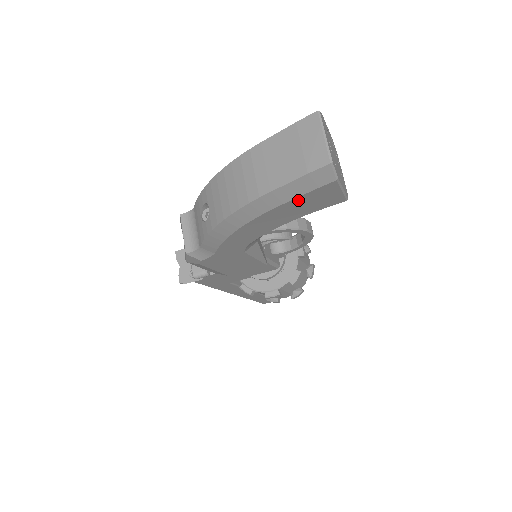
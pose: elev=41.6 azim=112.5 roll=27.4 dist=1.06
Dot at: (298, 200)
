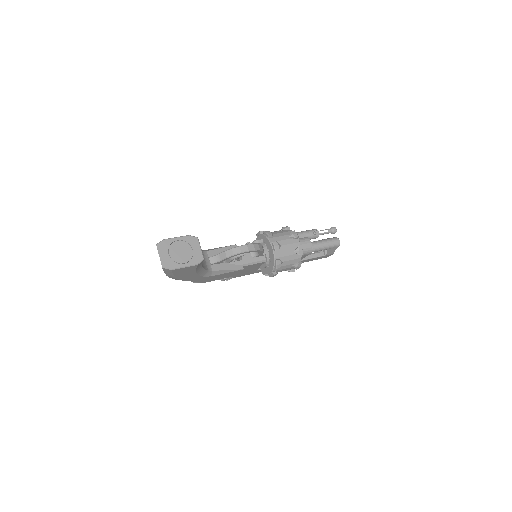
Dot at: (176, 274)
